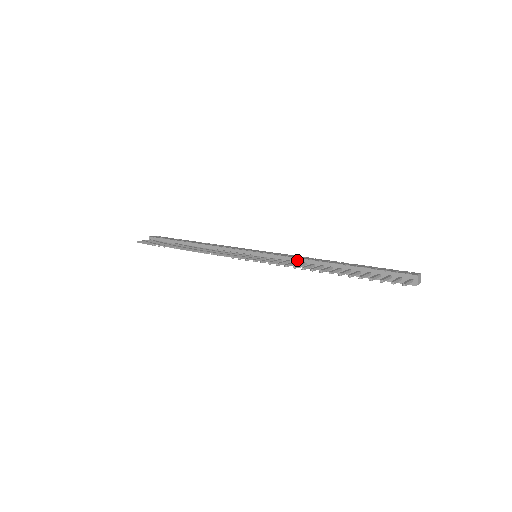
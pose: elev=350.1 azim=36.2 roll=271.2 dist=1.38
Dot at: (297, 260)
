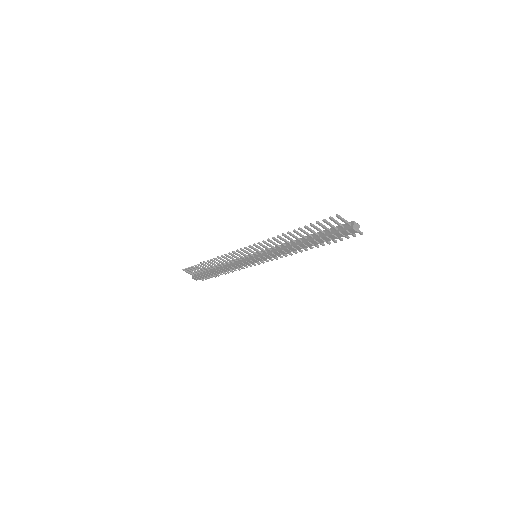
Dot at: (281, 246)
